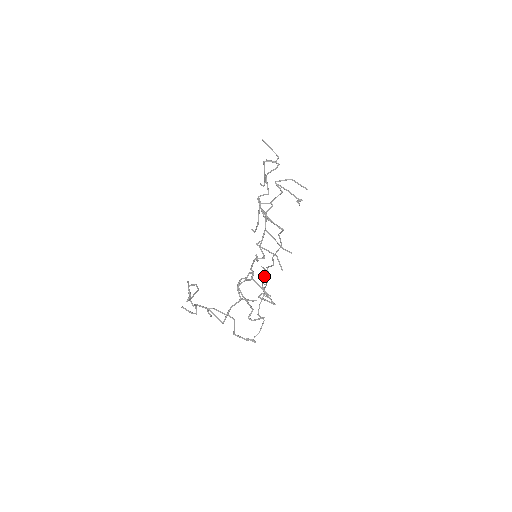
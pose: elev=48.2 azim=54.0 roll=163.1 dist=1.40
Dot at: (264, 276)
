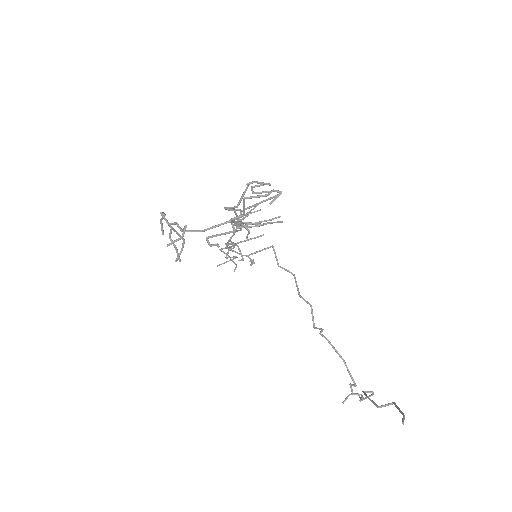
Dot at: occluded
